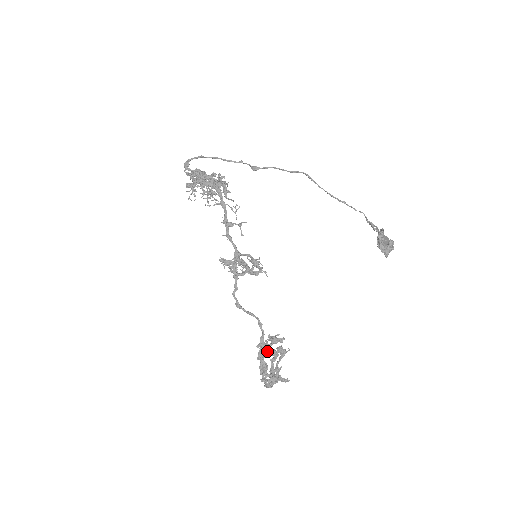
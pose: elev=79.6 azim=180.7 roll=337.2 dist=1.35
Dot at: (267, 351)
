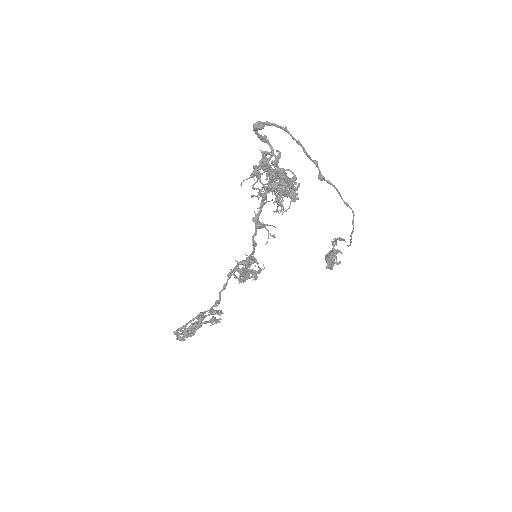
Dot at: (205, 323)
